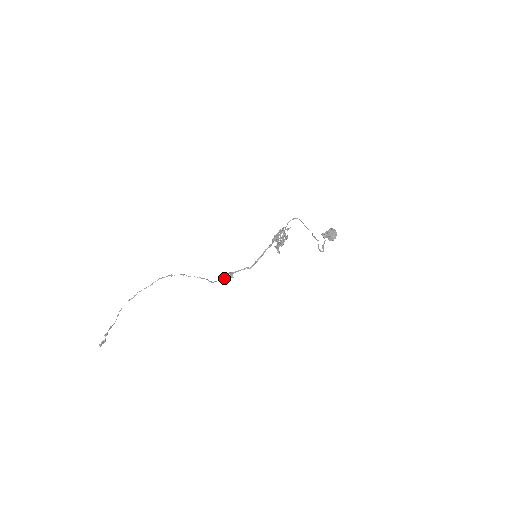
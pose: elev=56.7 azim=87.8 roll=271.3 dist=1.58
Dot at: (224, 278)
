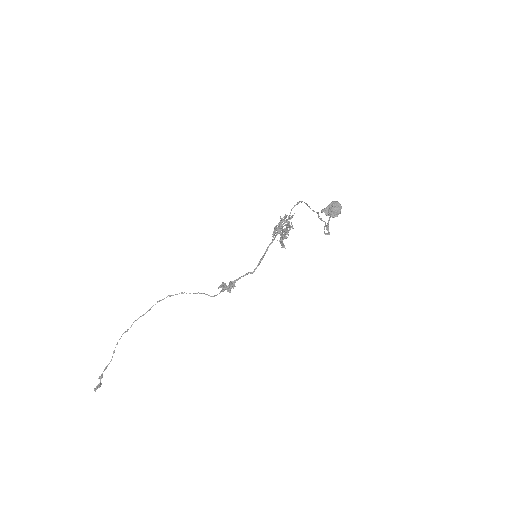
Dot at: (224, 289)
